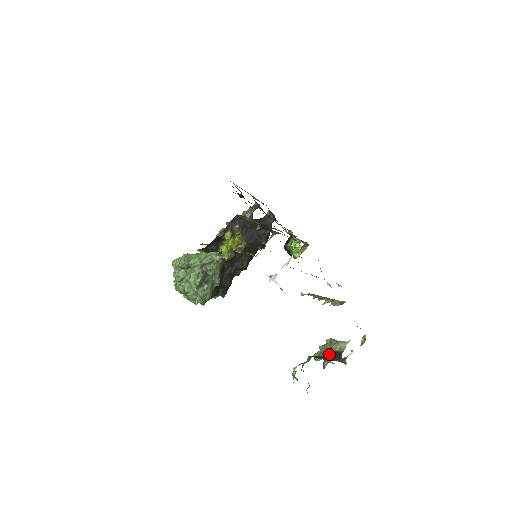
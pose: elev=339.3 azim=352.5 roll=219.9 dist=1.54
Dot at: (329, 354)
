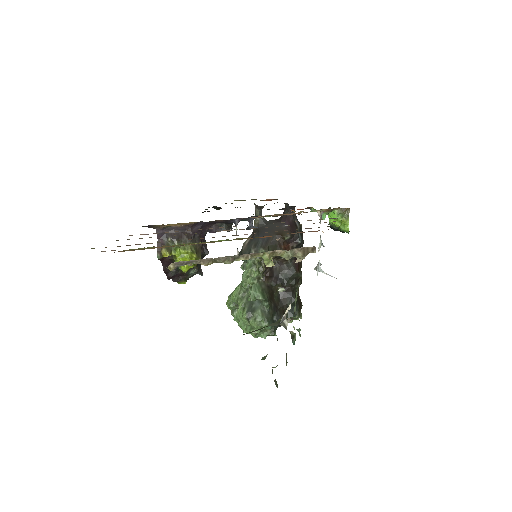
Dot at: occluded
